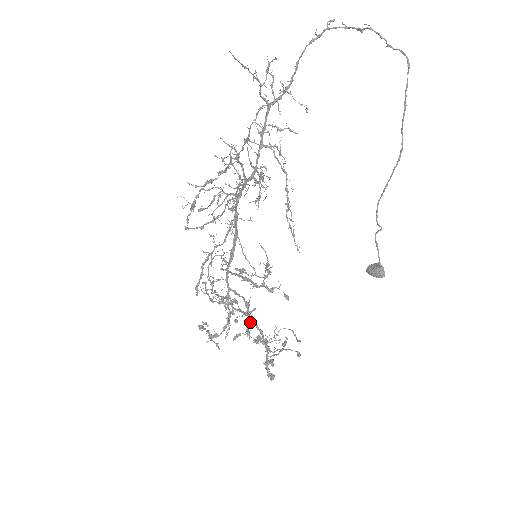
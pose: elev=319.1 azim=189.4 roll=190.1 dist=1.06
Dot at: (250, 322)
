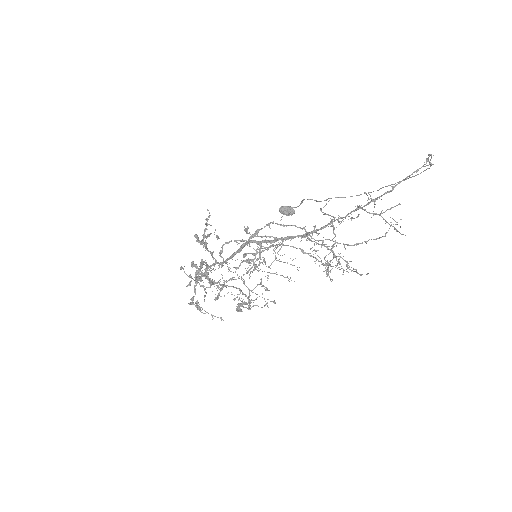
Dot at: (196, 268)
